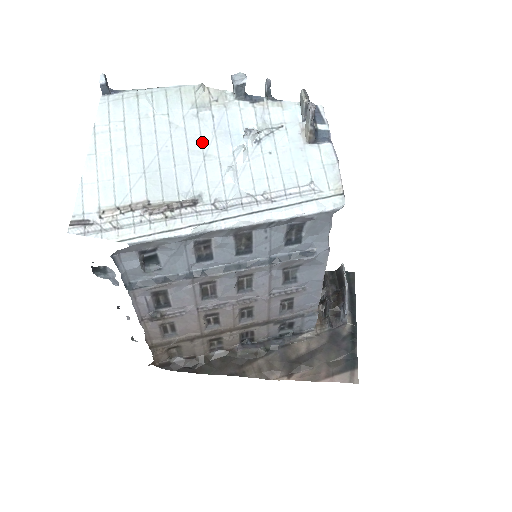
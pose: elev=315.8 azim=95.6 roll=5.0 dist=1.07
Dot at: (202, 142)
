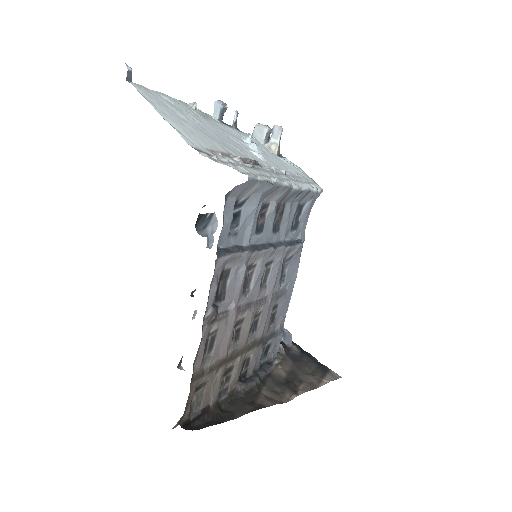
Dot at: (225, 135)
